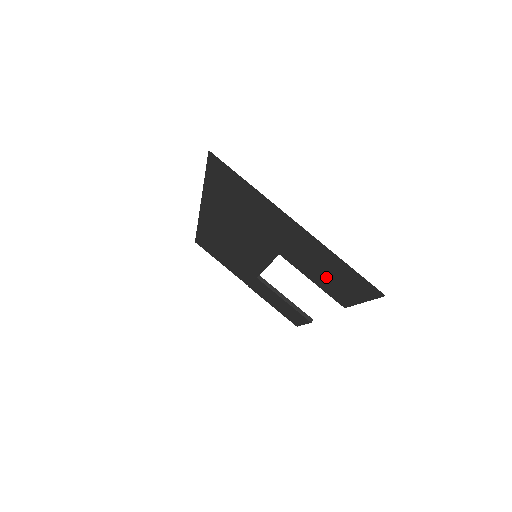
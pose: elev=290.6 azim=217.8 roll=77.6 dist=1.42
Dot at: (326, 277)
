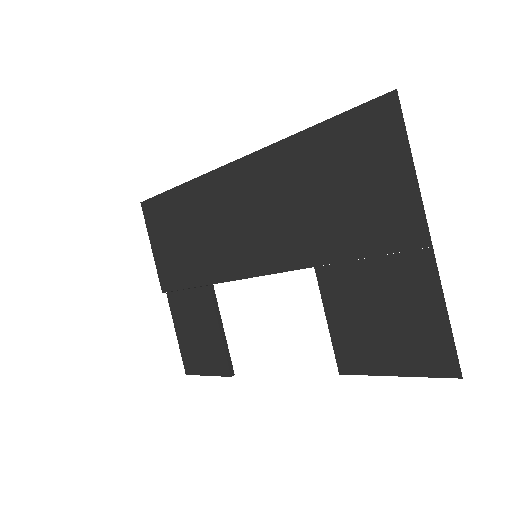
Dot at: (370, 322)
